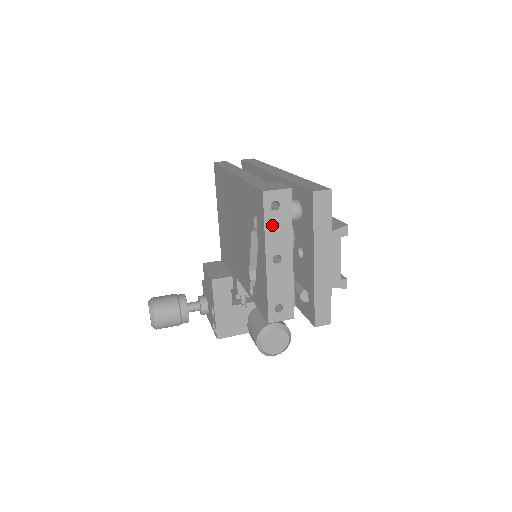
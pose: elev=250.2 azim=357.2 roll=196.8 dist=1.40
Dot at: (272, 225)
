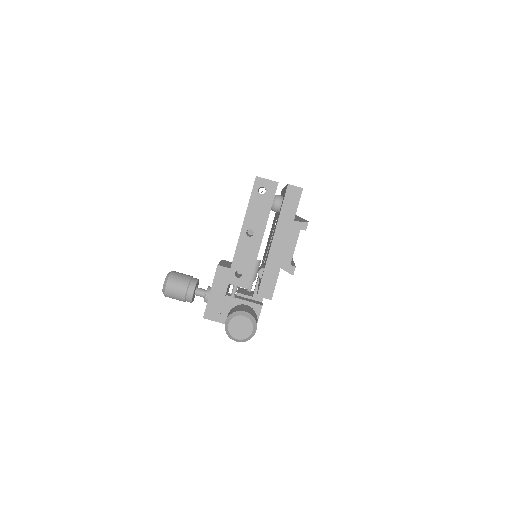
Dot at: (255, 204)
